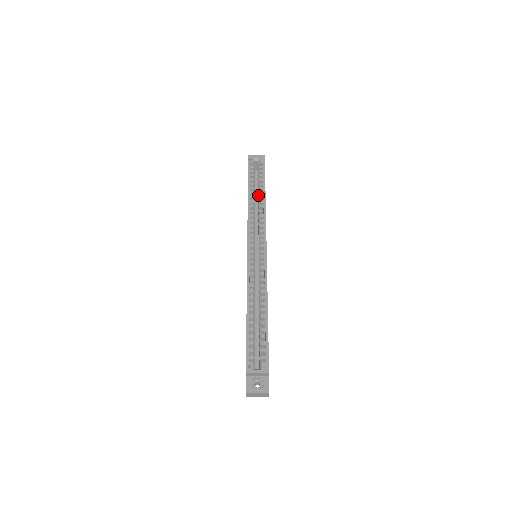
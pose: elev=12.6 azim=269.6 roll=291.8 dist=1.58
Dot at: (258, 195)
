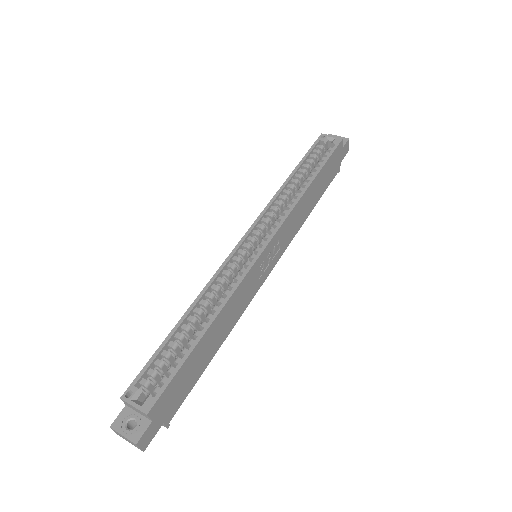
Dot at: (305, 181)
